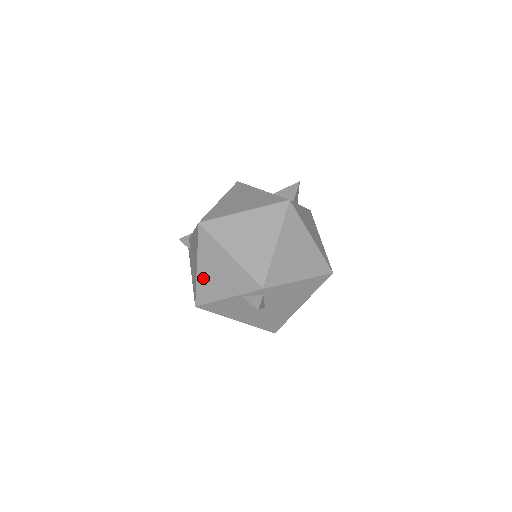
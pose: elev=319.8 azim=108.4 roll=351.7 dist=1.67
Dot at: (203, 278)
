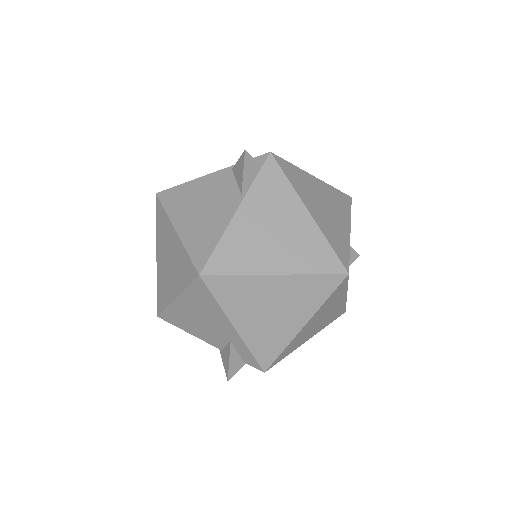
Dot at: occluded
